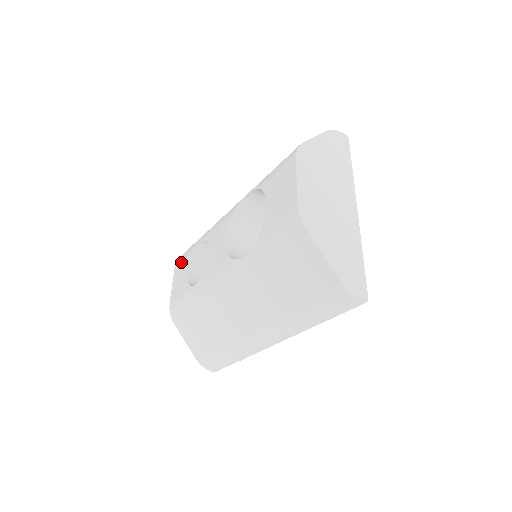
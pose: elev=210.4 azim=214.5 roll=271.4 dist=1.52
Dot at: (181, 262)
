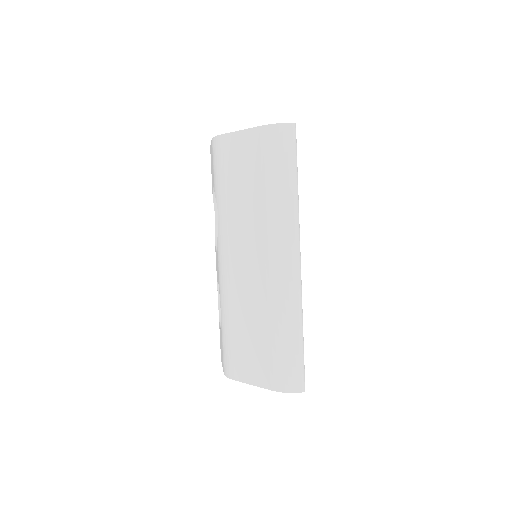
Dot at: occluded
